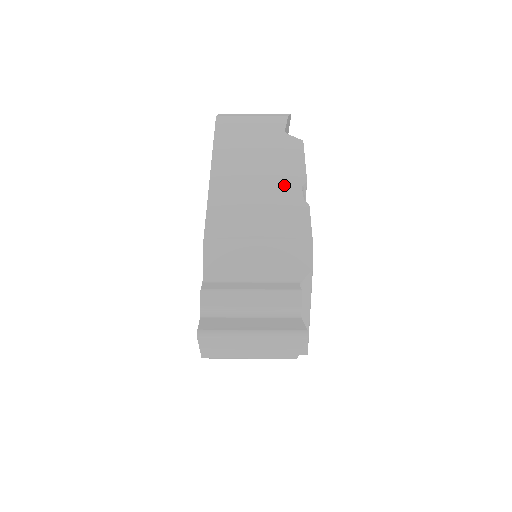
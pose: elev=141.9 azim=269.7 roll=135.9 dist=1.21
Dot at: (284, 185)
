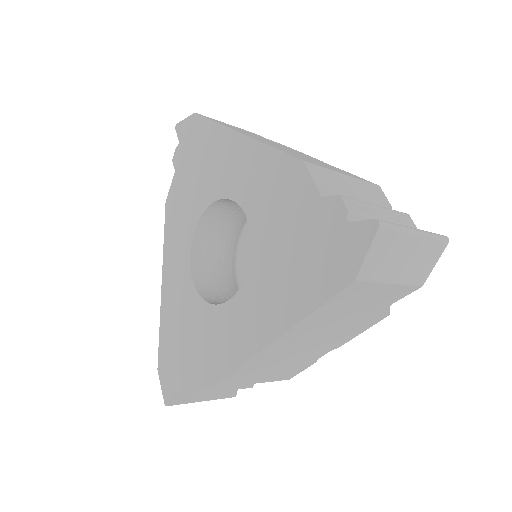
Dot at: (312, 158)
